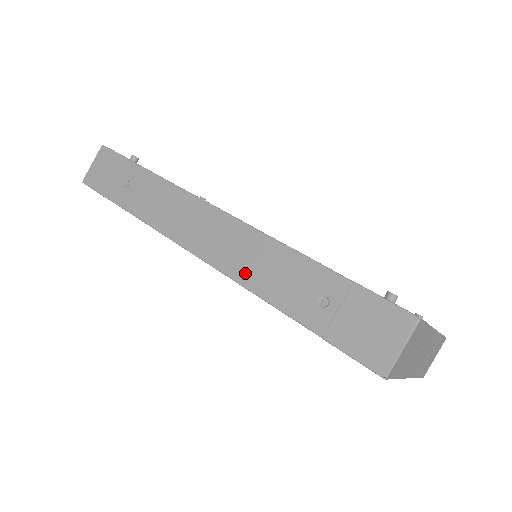
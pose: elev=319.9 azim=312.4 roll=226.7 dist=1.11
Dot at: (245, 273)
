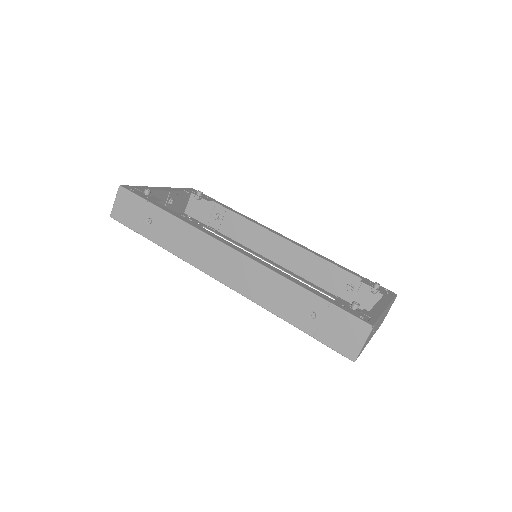
Dot at: (256, 295)
